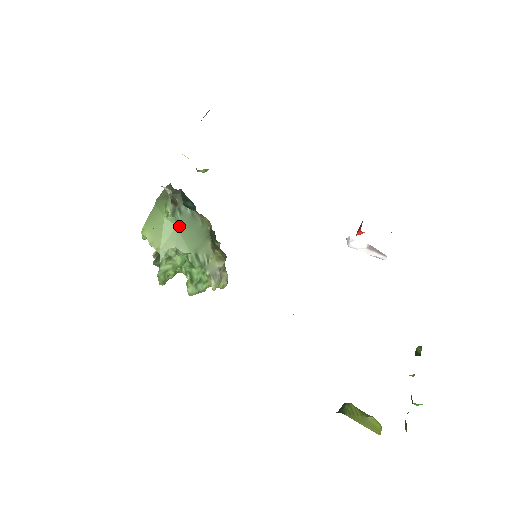
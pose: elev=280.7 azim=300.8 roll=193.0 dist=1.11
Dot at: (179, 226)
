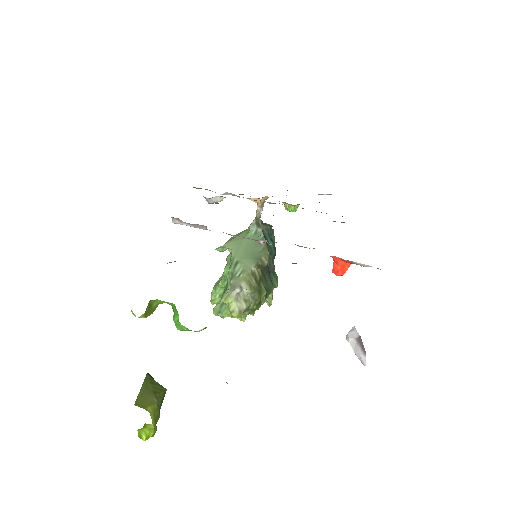
Dot at: (247, 239)
